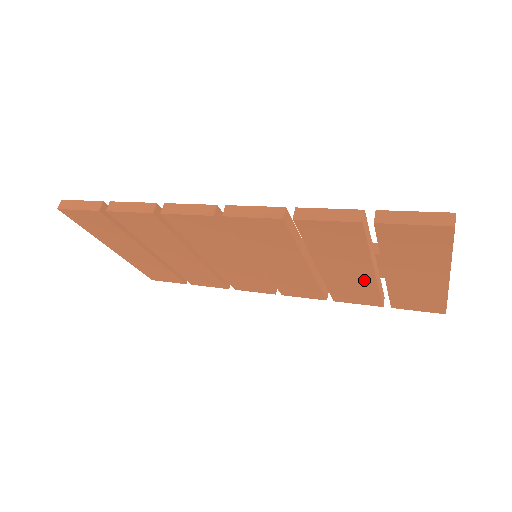
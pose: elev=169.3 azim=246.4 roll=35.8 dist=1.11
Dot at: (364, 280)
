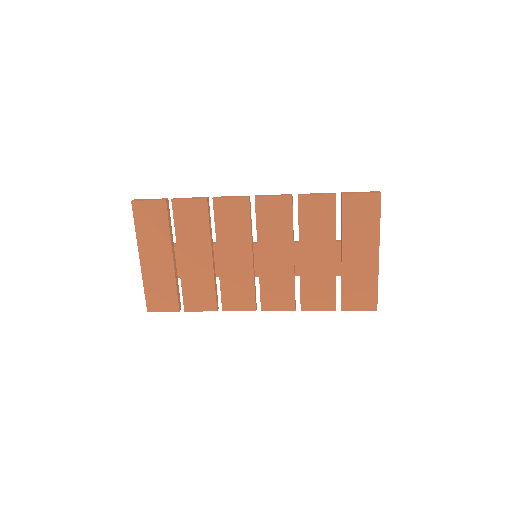
Dot at: (328, 268)
